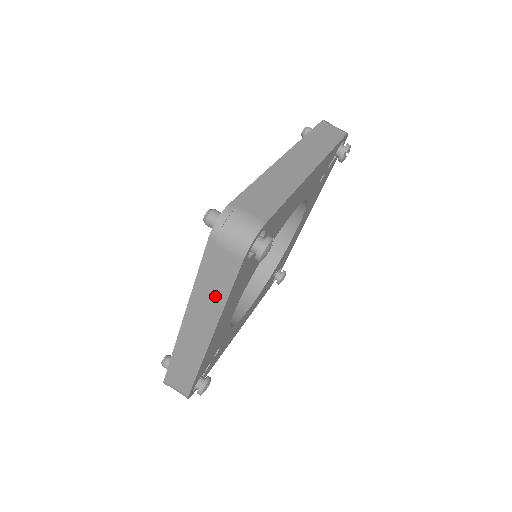
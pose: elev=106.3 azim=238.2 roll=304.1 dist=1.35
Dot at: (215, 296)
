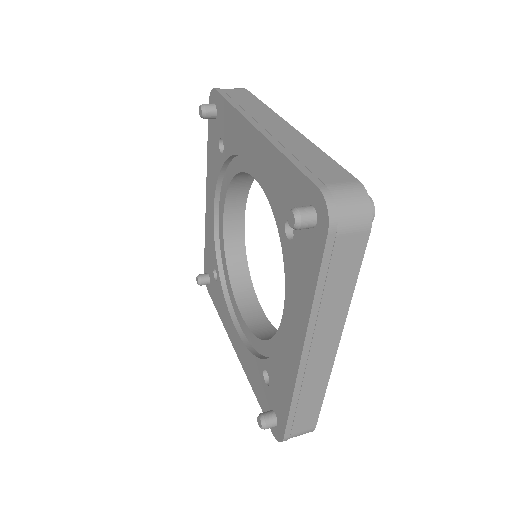
Dot at: (340, 295)
